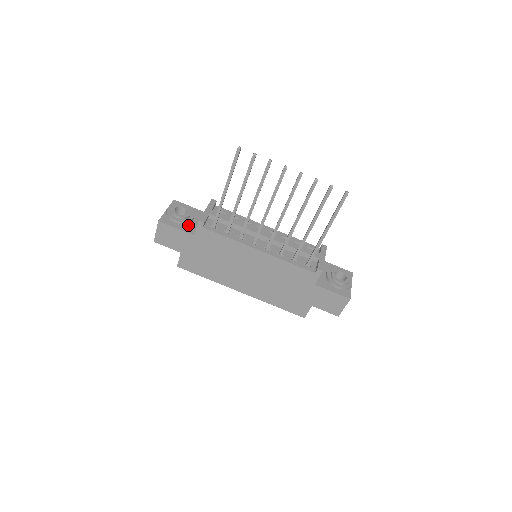
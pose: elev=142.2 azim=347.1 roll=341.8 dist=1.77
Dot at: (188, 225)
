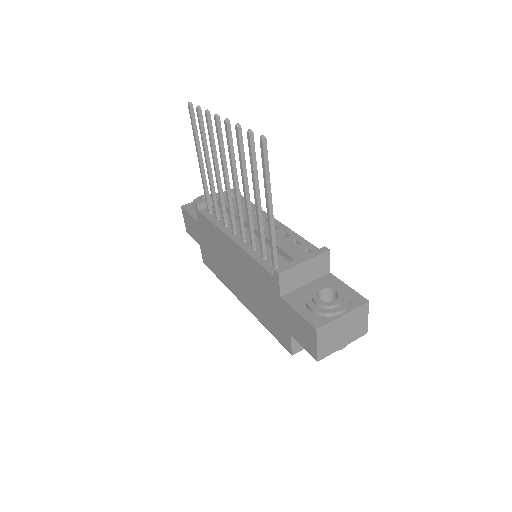
Dot at: occluded
